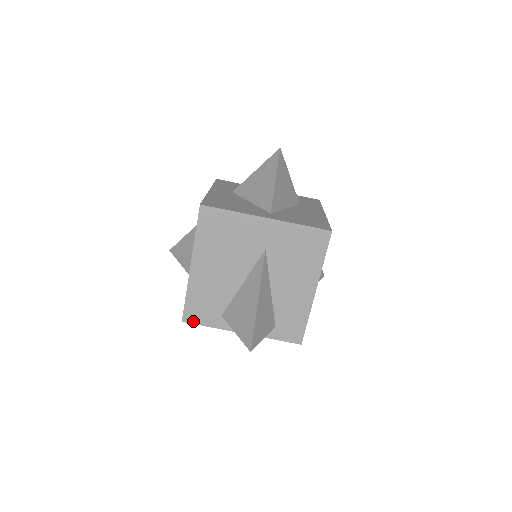
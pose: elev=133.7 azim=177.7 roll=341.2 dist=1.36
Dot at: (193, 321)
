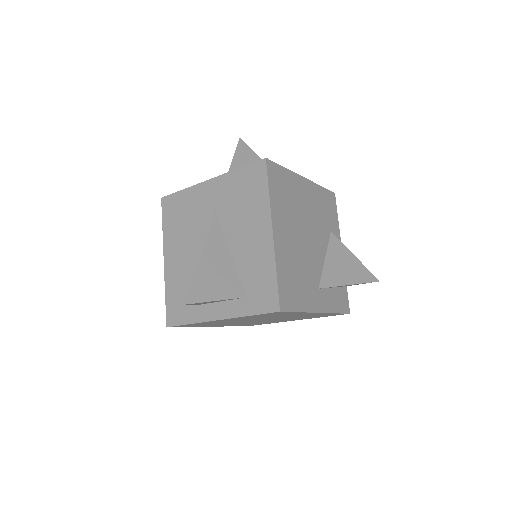
Dot at: (175, 323)
